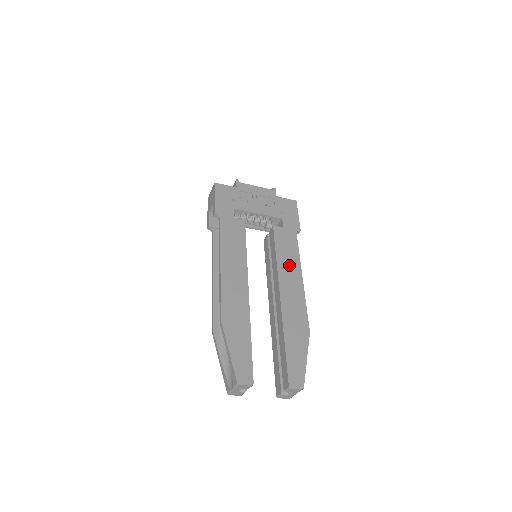
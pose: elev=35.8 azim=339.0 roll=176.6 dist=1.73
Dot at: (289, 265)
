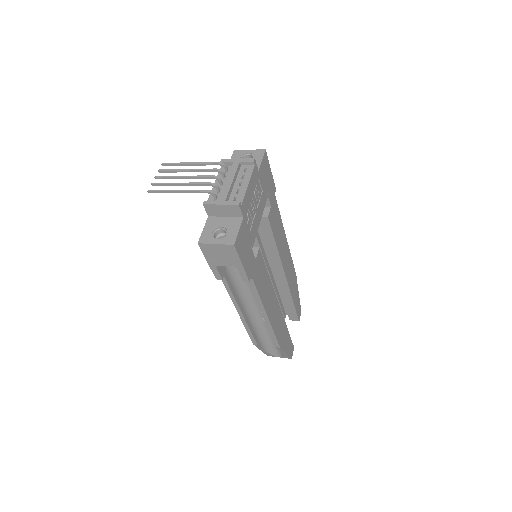
Dot at: (282, 241)
